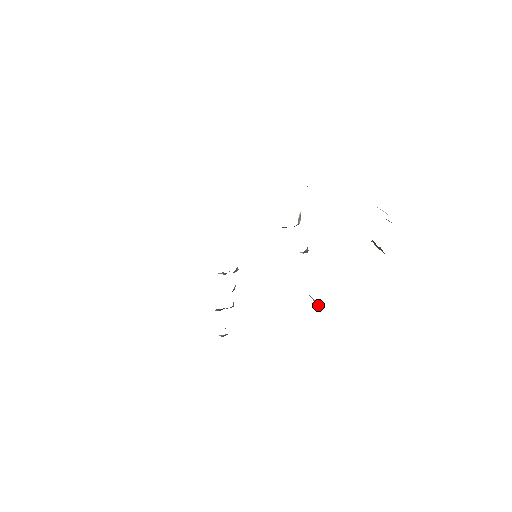
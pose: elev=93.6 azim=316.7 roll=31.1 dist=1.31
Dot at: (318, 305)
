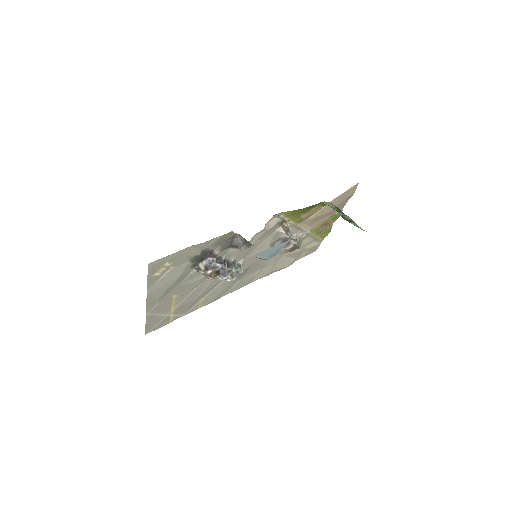
Dot at: (289, 237)
